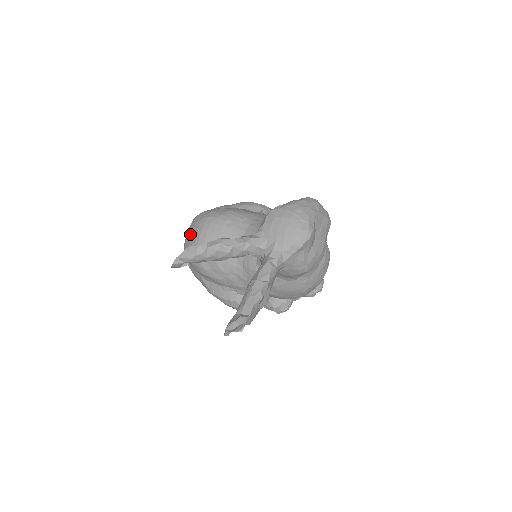
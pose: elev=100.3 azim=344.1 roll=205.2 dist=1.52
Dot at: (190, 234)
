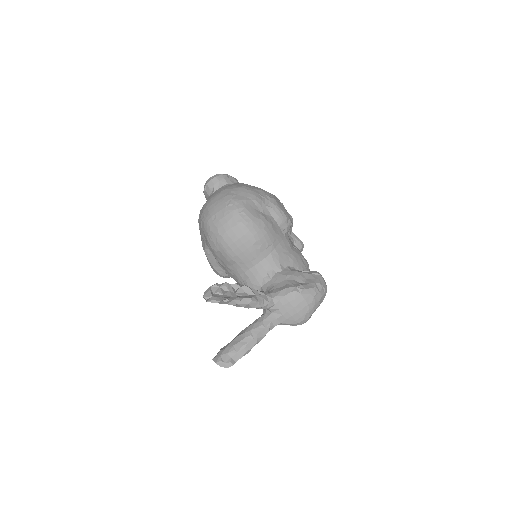
Dot at: (222, 223)
